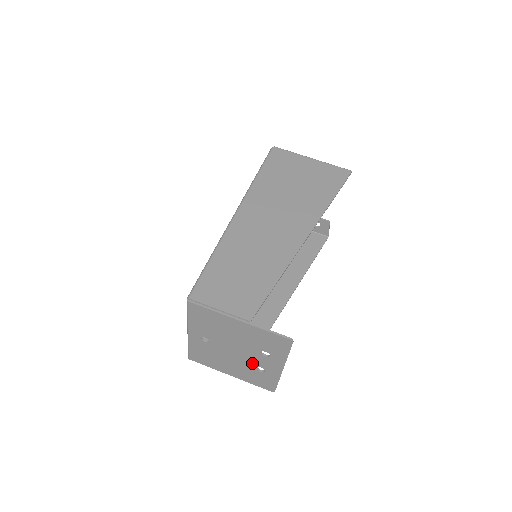
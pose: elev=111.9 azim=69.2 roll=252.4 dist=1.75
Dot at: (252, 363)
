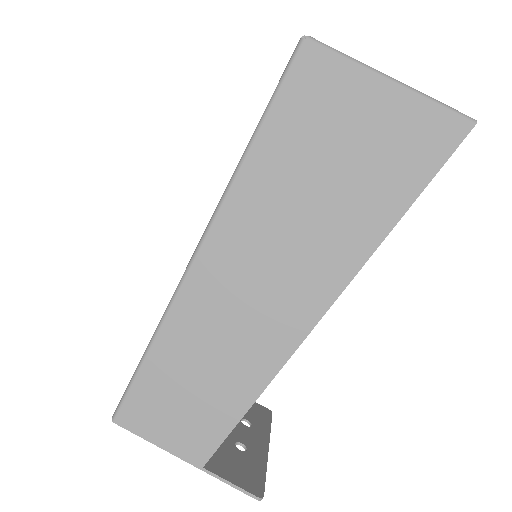
Dot at: occluded
